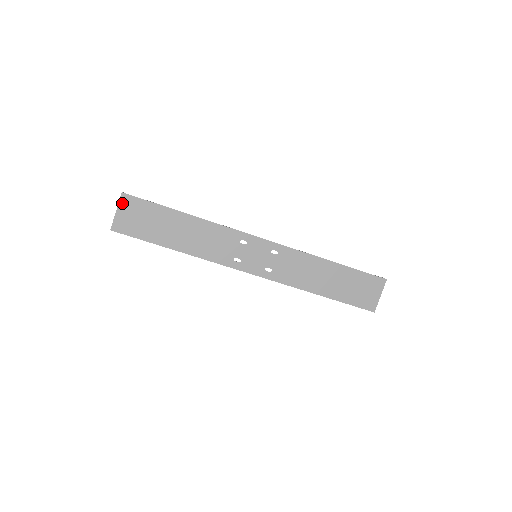
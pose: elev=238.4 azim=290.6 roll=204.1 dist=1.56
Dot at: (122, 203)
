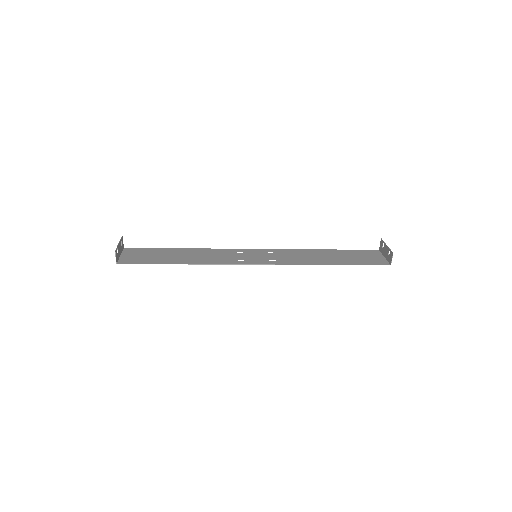
Dot at: (121, 260)
